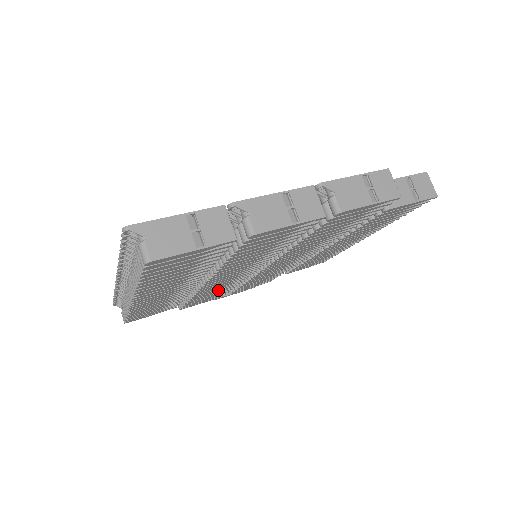
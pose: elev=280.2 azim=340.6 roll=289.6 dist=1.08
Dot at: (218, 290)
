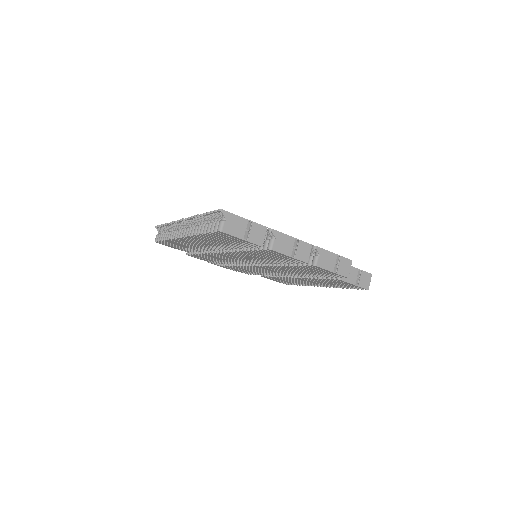
Dot at: (219, 259)
